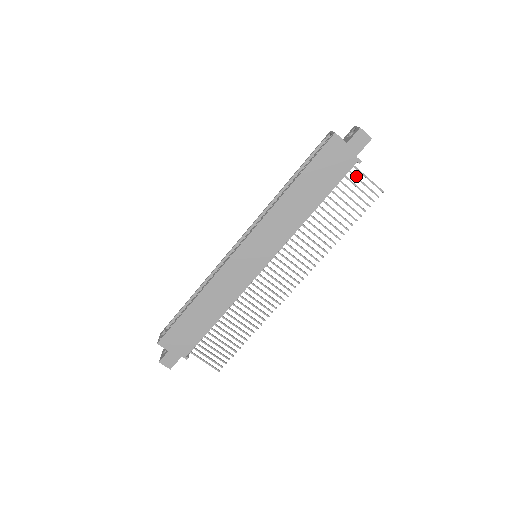
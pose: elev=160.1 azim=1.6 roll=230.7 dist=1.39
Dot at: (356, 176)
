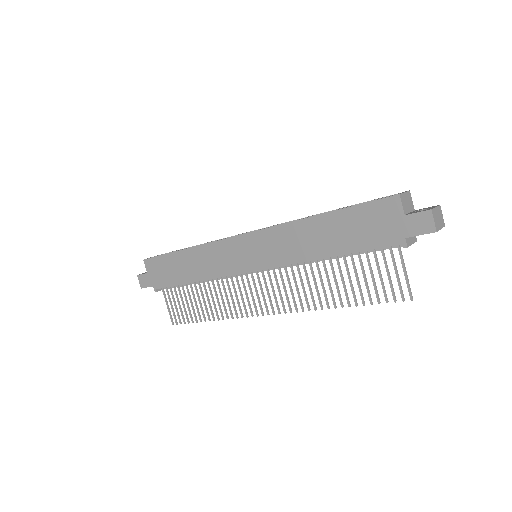
Dot at: (394, 259)
